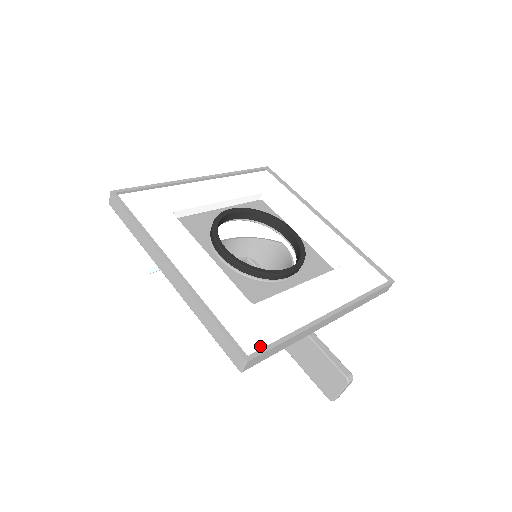
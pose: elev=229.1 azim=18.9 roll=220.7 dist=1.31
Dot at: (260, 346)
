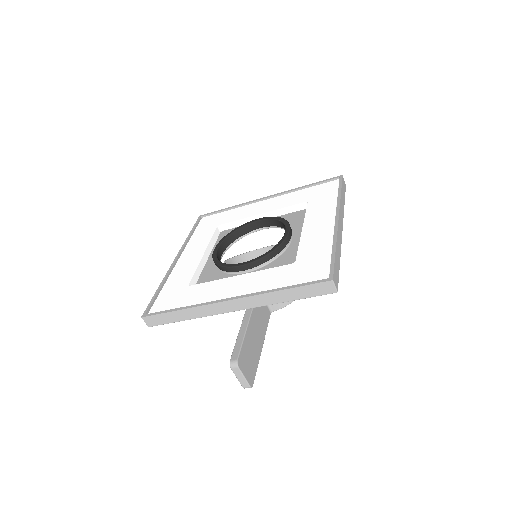
Dot at: (160, 311)
